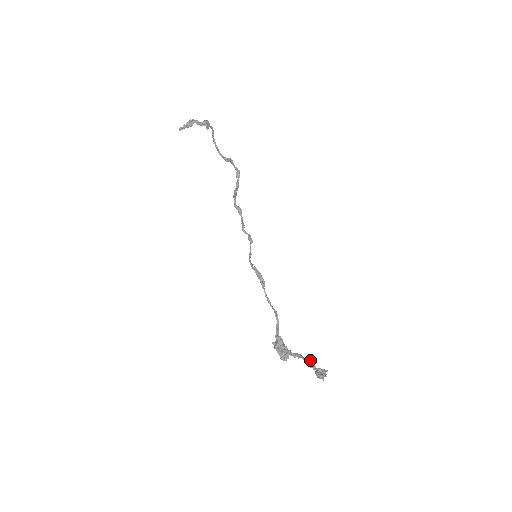
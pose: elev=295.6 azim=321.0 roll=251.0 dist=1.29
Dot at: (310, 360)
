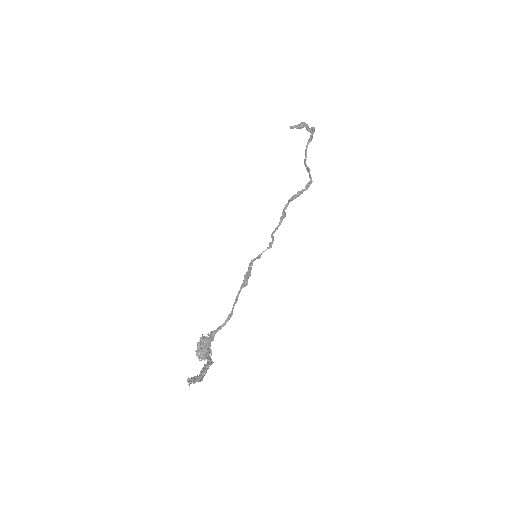
Dot at: (207, 367)
